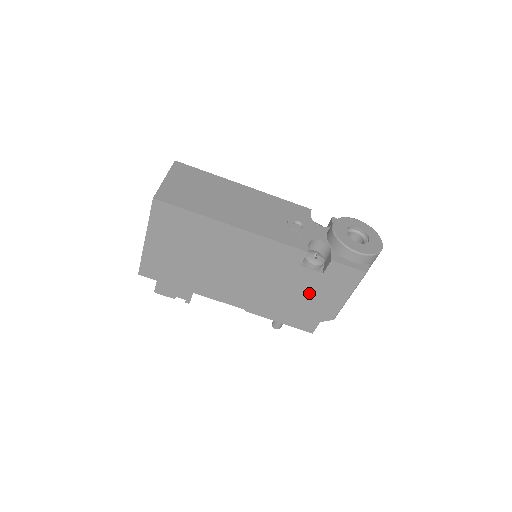
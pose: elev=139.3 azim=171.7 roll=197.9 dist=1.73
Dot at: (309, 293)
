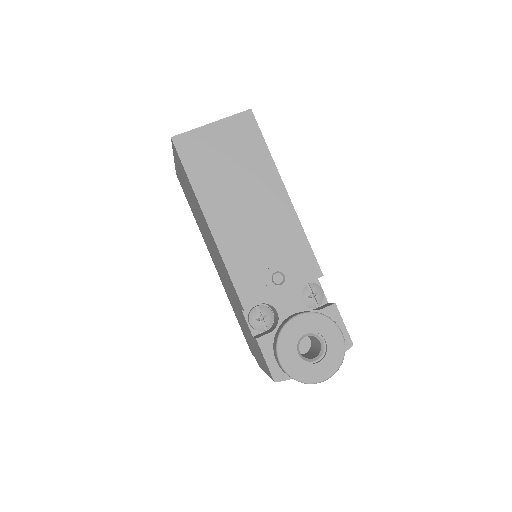
Dot at: occluded
